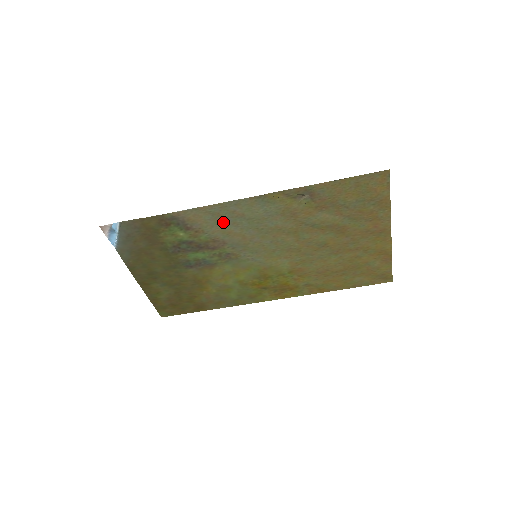
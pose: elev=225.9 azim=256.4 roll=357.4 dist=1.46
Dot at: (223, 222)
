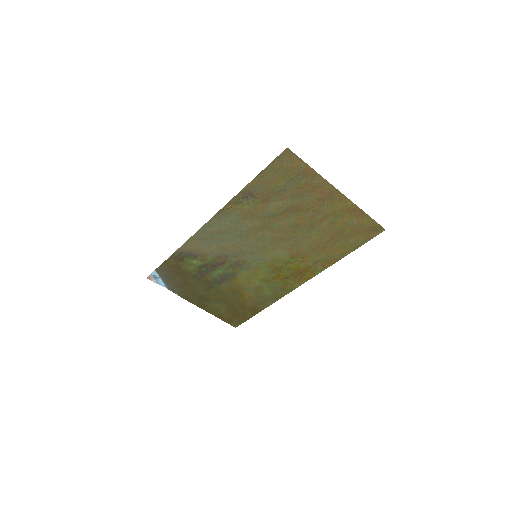
Dot at: (212, 242)
